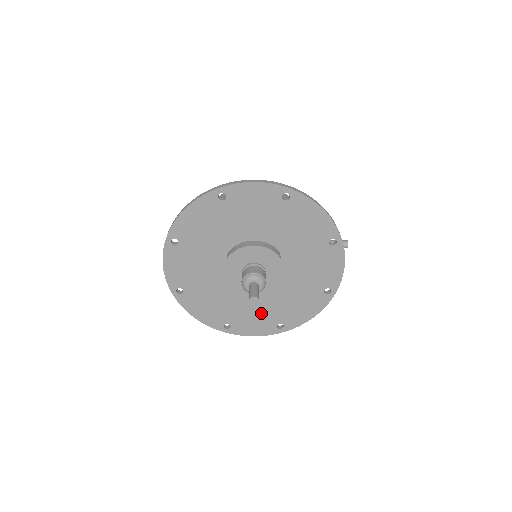
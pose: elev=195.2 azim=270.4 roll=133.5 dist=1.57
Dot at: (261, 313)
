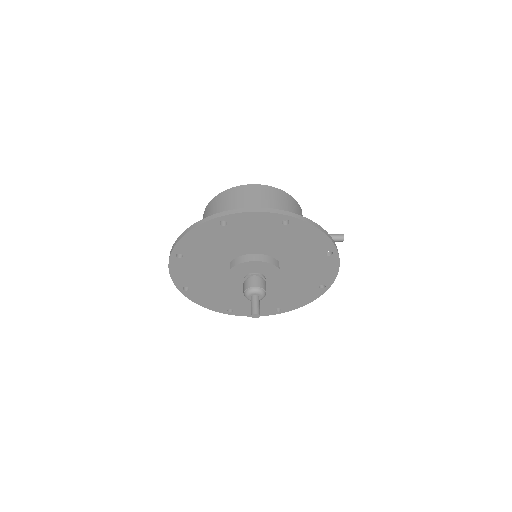
Dot at: (261, 302)
